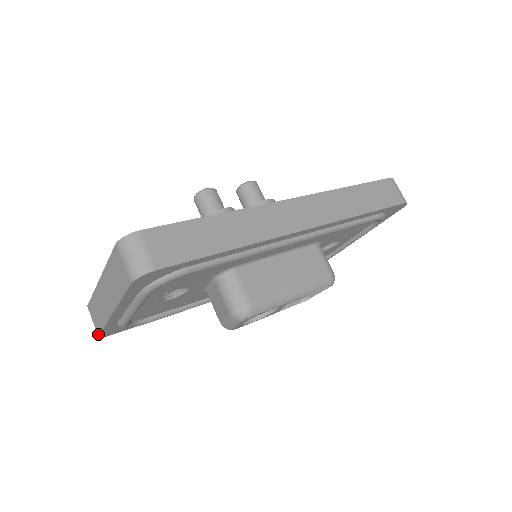
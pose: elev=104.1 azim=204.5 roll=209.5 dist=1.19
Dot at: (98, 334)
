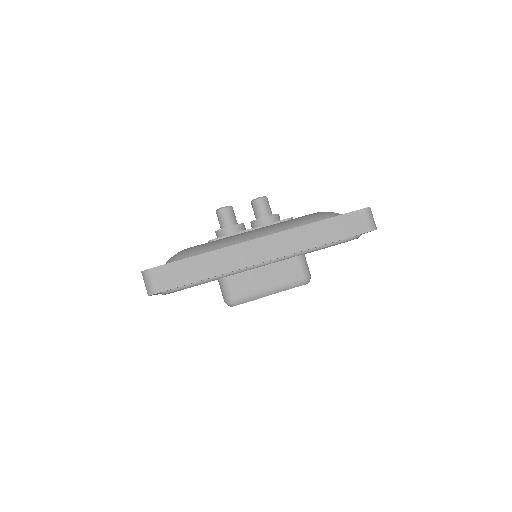
Dot at: occluded
